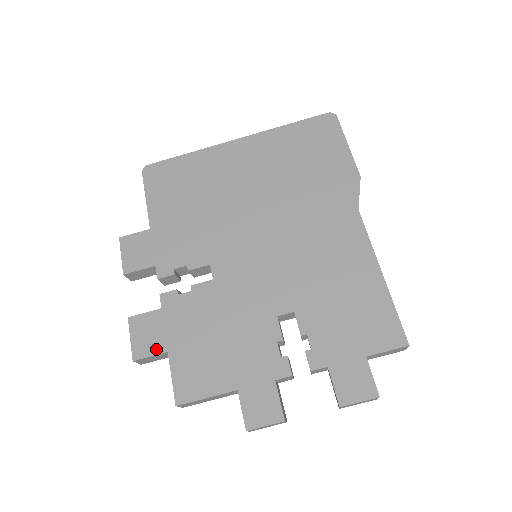
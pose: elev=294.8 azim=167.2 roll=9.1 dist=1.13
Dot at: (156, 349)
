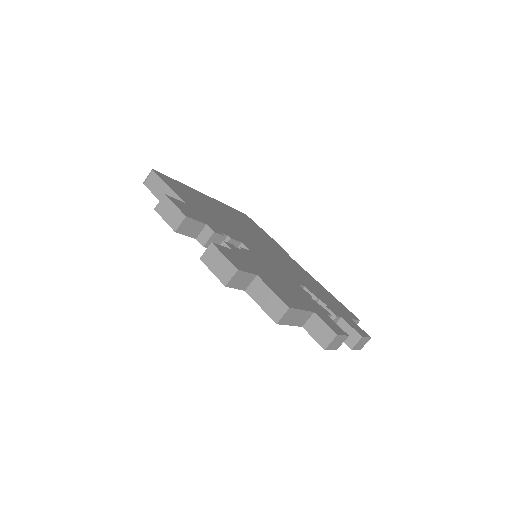
Dot at: (248, 270)
